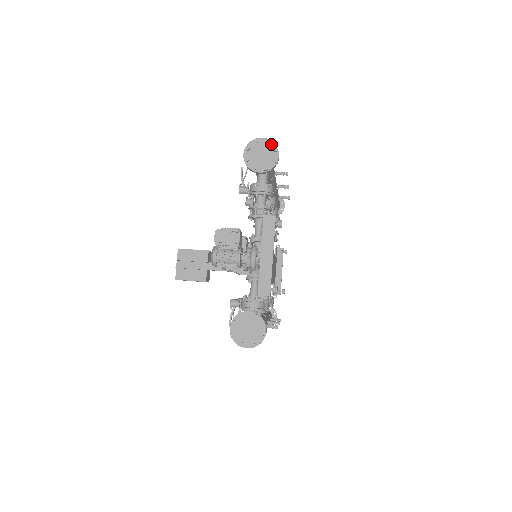
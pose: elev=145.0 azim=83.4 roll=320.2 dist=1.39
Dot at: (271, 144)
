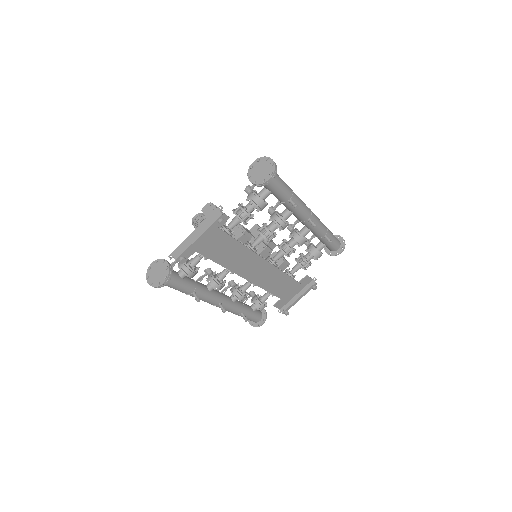
Dot at: (273, 167)
